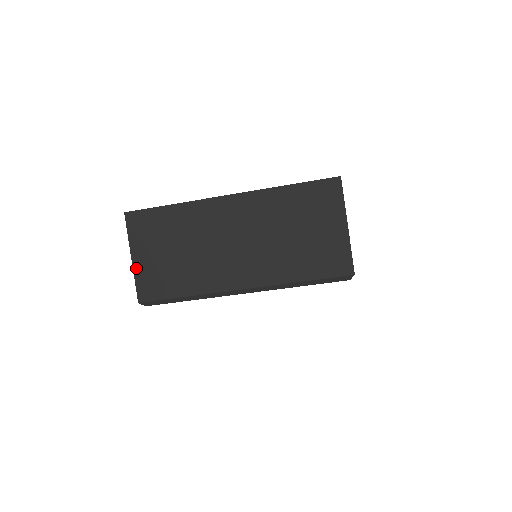
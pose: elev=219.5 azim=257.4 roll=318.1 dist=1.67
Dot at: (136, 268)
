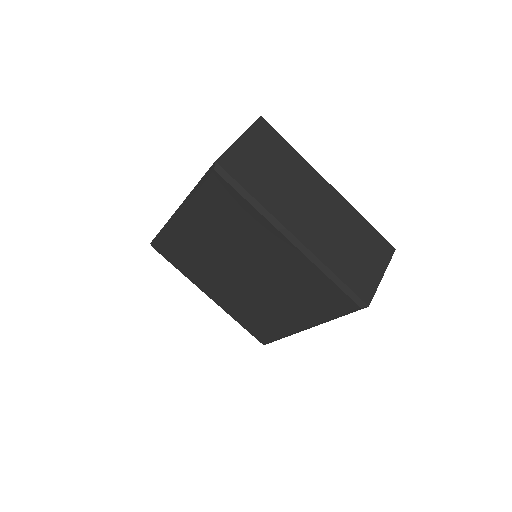
Dot at: (236, 145)
